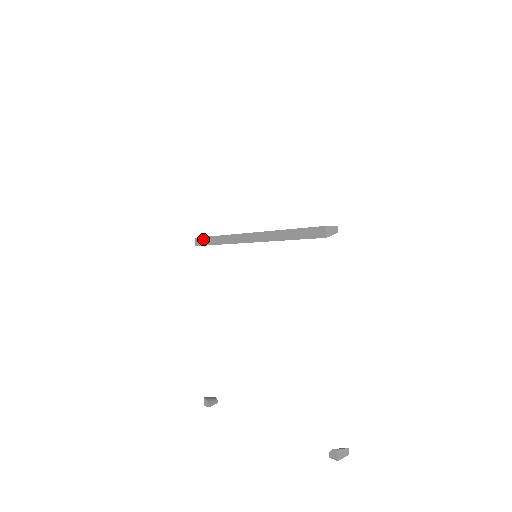
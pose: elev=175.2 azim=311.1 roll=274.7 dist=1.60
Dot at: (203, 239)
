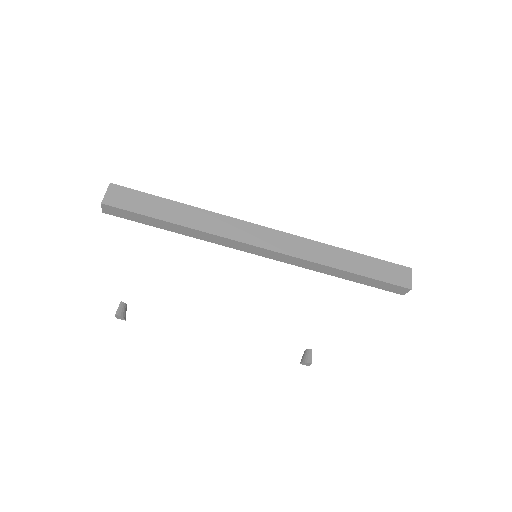
Dot at: (130, 214)
